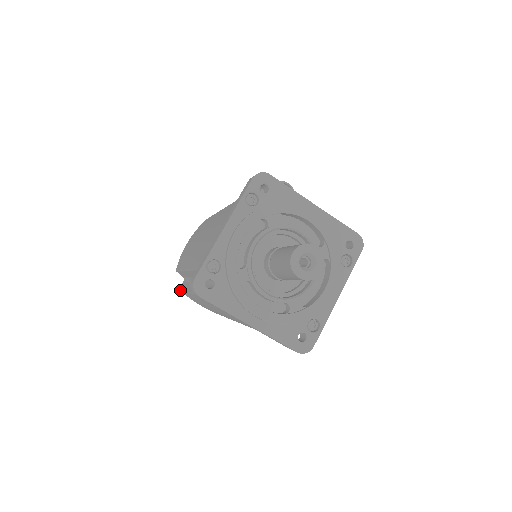
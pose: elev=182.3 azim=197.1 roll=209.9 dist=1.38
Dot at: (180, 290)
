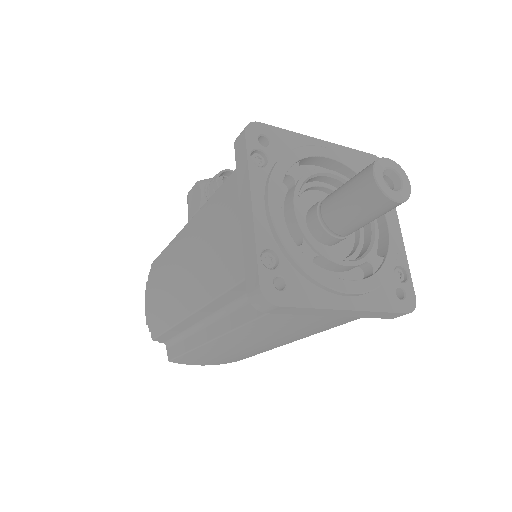
Dot at: (169, 361)
